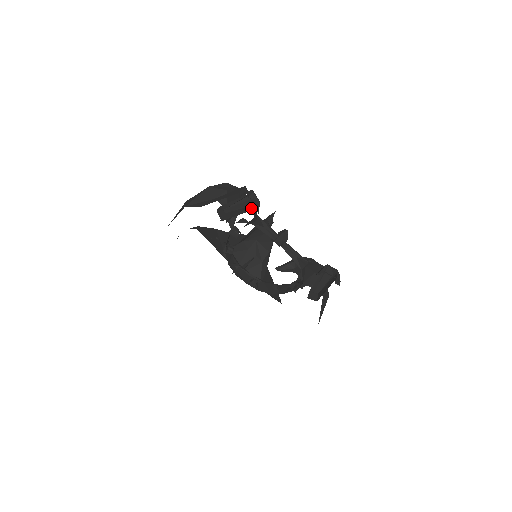
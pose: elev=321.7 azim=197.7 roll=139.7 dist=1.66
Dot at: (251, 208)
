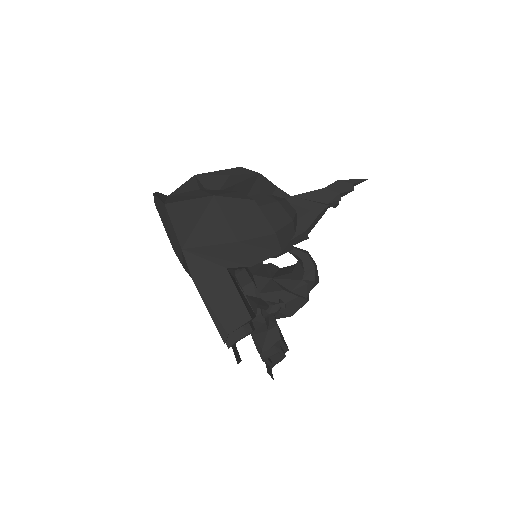
Dot at: occluded
